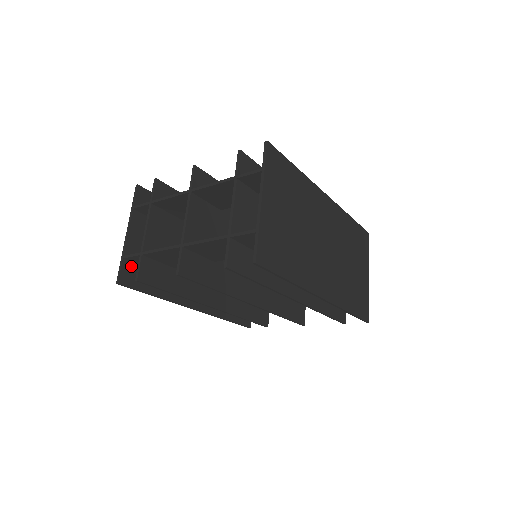
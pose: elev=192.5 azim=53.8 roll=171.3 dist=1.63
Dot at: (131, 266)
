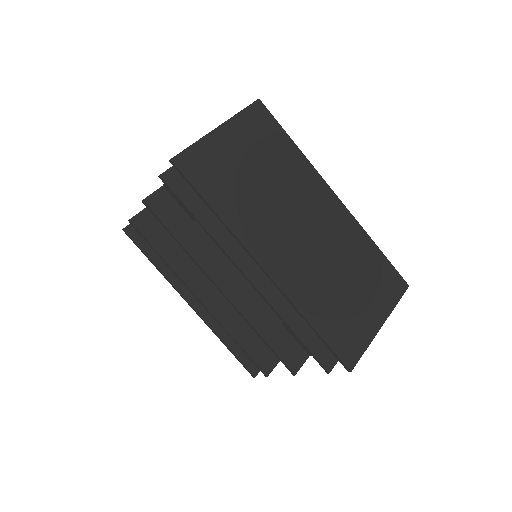
Dot at: occluded
